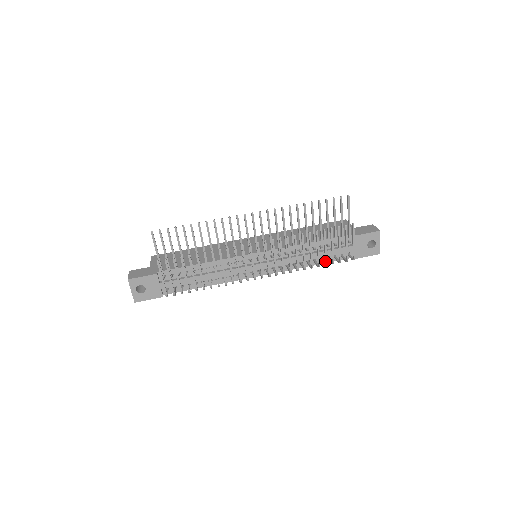
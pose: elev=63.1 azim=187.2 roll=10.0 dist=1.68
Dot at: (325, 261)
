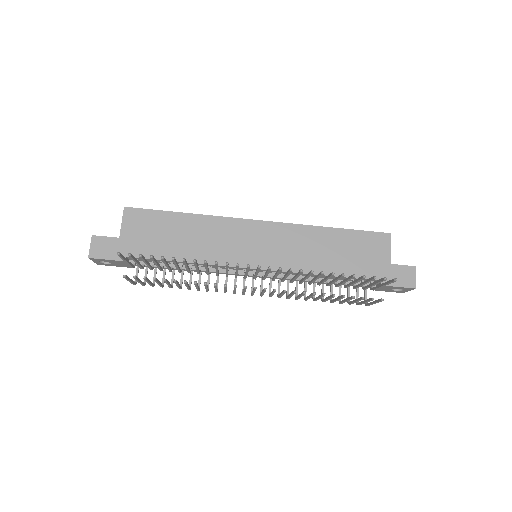
Dot at: (331, 302)
